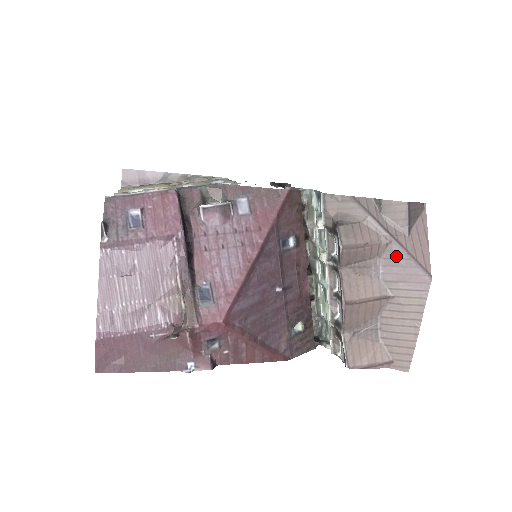
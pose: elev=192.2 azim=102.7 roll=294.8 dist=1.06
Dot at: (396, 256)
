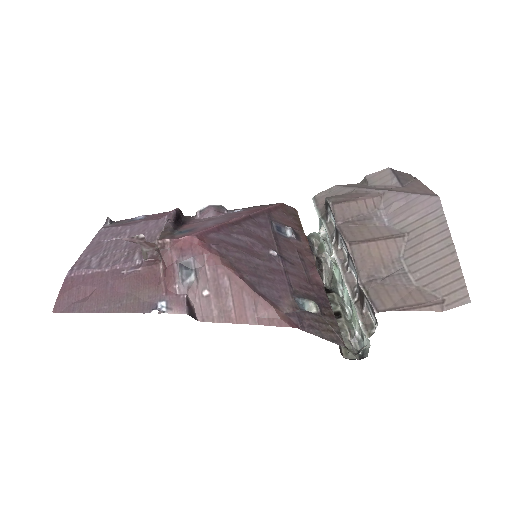
Dot at: (394, 200)
